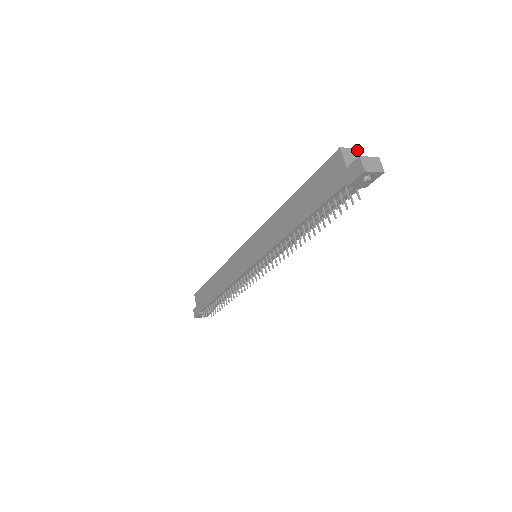
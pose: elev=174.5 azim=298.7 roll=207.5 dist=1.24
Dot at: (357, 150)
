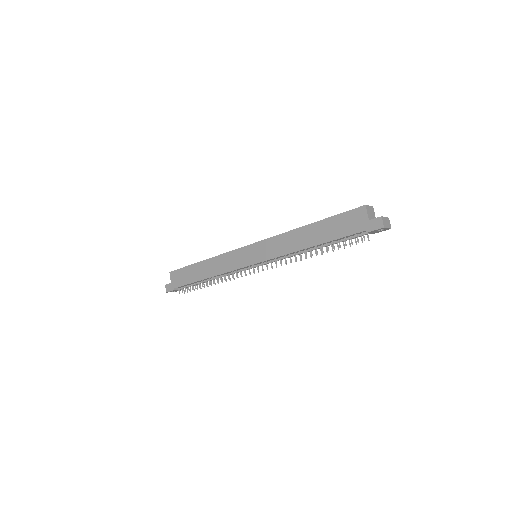
Dot at: (372, 207)
